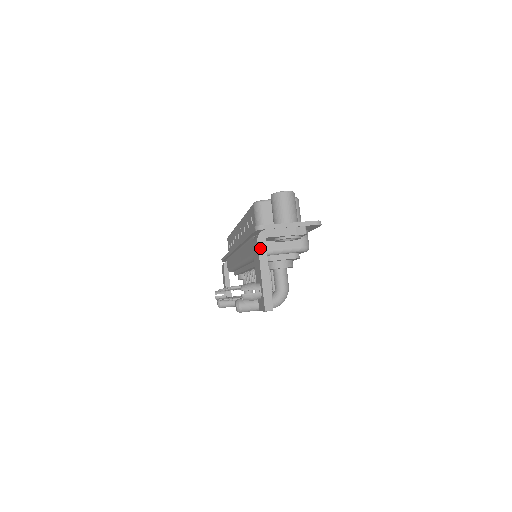
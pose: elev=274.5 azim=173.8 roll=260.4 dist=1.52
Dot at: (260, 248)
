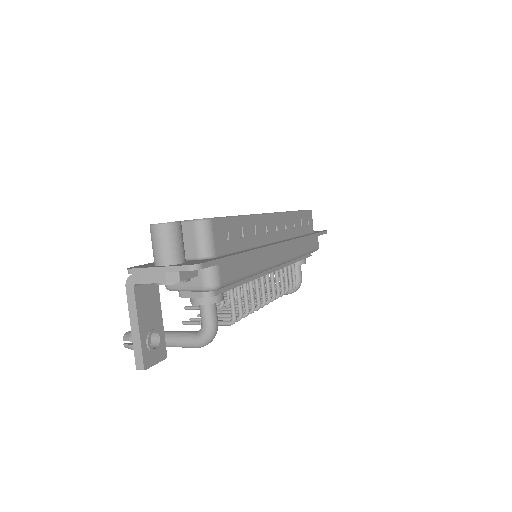
Dot at: (128, 296)
